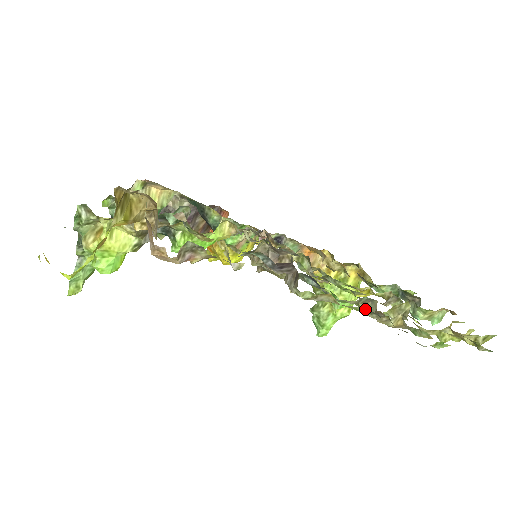
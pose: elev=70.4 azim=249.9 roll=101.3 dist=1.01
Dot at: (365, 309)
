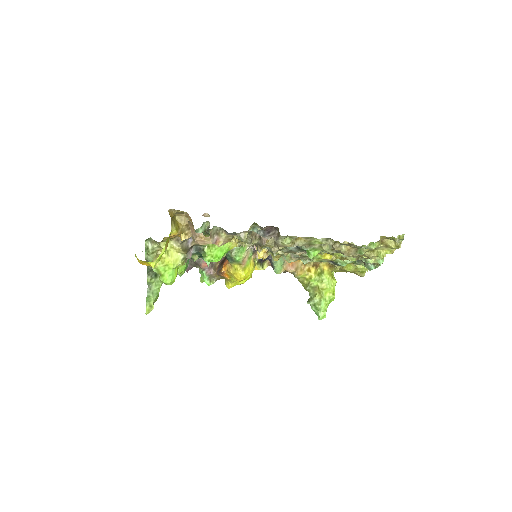
Dot at: (327, 249)
